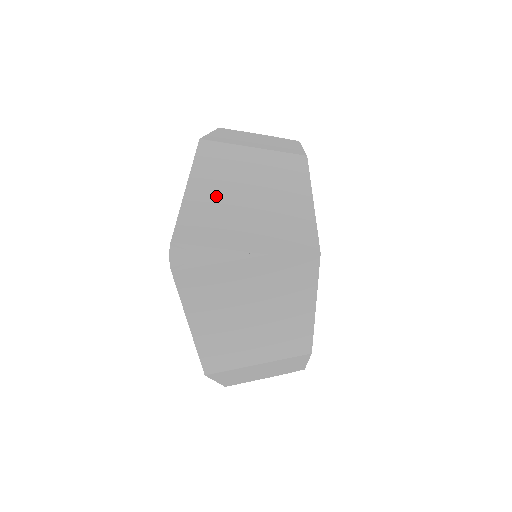
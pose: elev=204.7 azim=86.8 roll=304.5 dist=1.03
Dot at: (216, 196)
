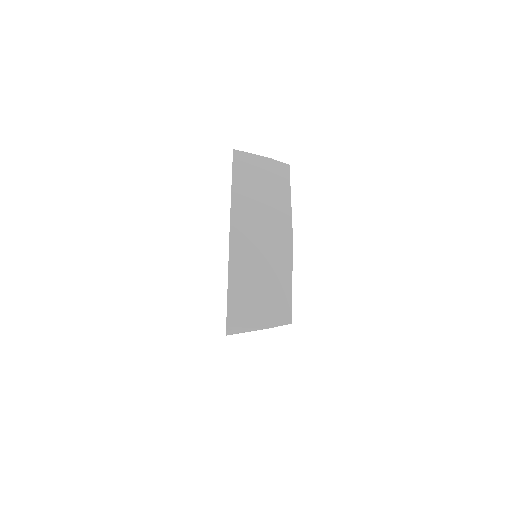
Dot at: (243, 286)
